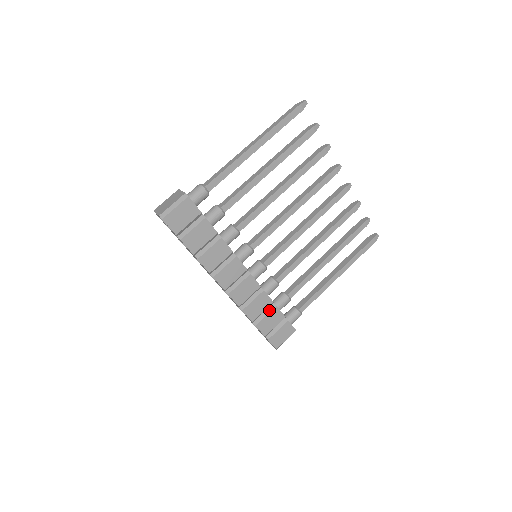
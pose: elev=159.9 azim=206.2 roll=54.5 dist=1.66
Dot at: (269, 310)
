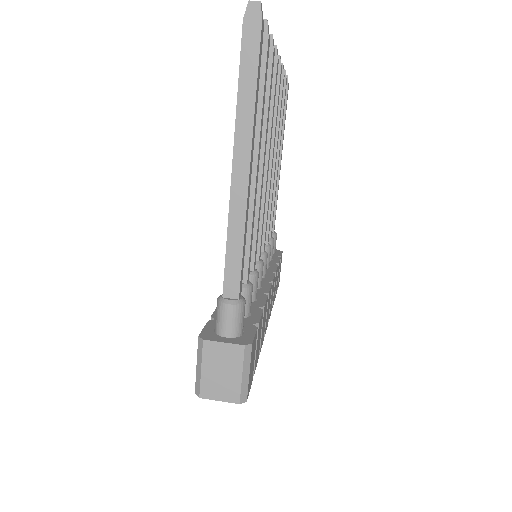
Dot at: occluded
